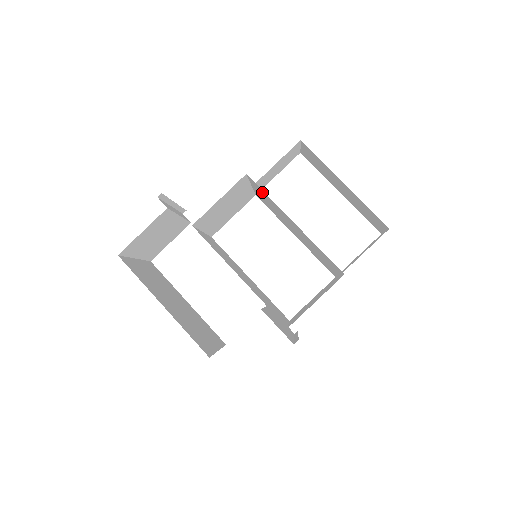
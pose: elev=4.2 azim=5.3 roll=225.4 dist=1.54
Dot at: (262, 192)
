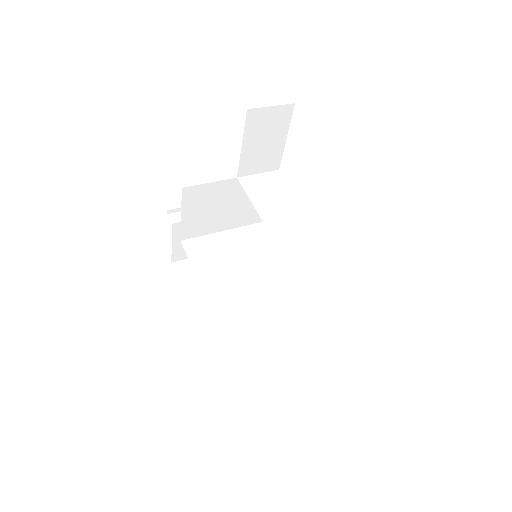
Dot at: occluded
